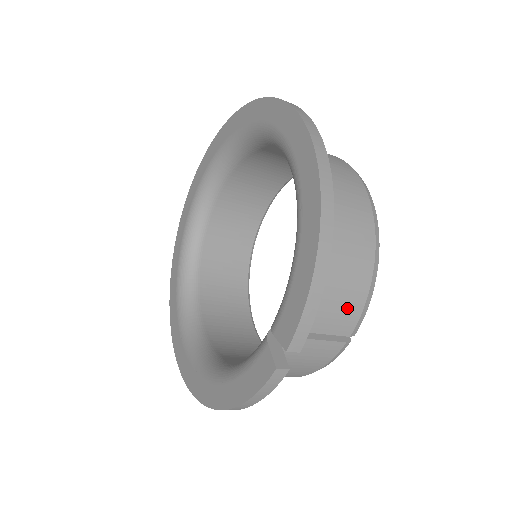
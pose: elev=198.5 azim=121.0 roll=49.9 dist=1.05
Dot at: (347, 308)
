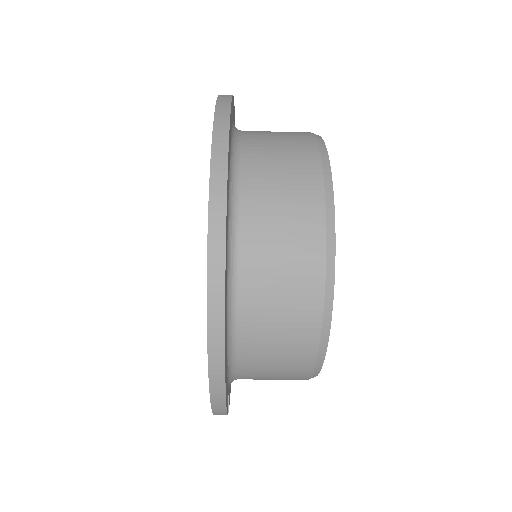
Dot at: (291, 376)
